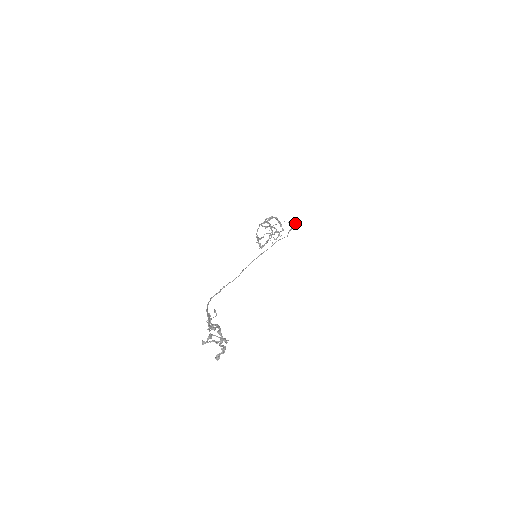
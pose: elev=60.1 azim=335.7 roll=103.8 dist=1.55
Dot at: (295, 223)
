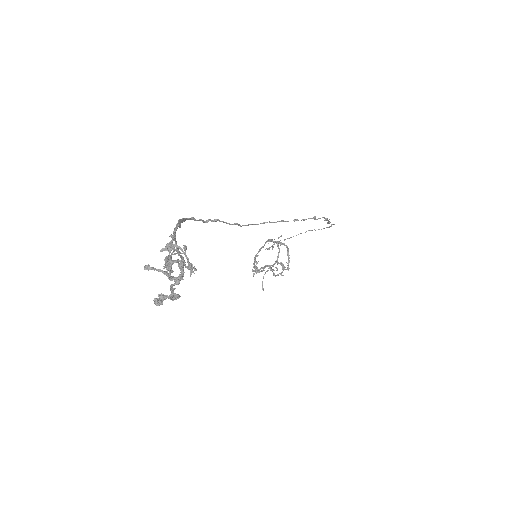
Dot at: occluded
